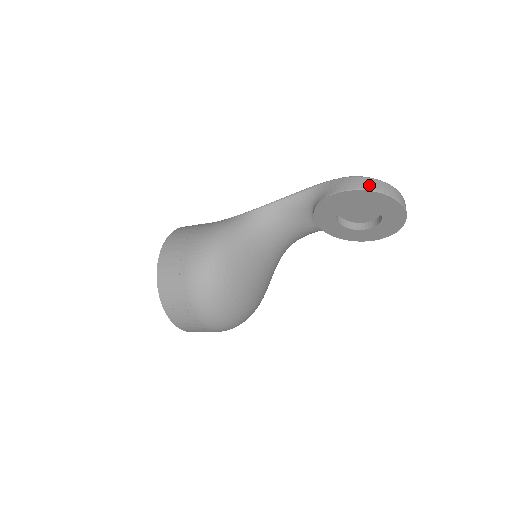
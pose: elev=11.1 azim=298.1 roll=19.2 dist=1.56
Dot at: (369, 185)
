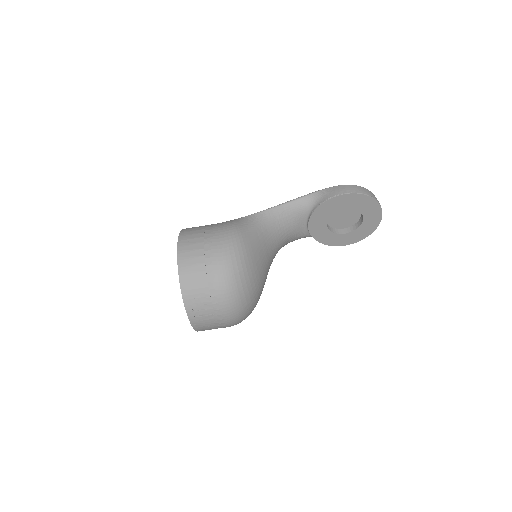
Dot at: (362, 190)
